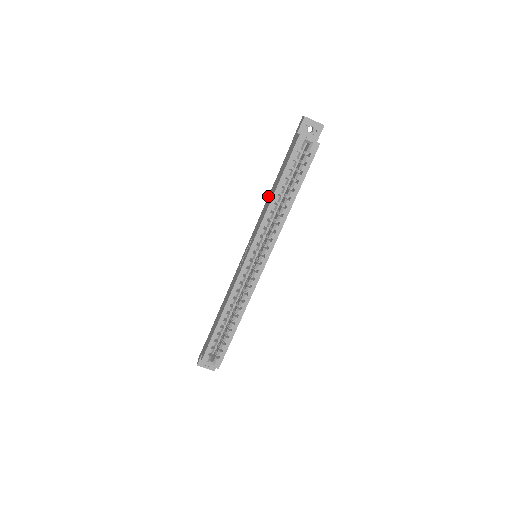
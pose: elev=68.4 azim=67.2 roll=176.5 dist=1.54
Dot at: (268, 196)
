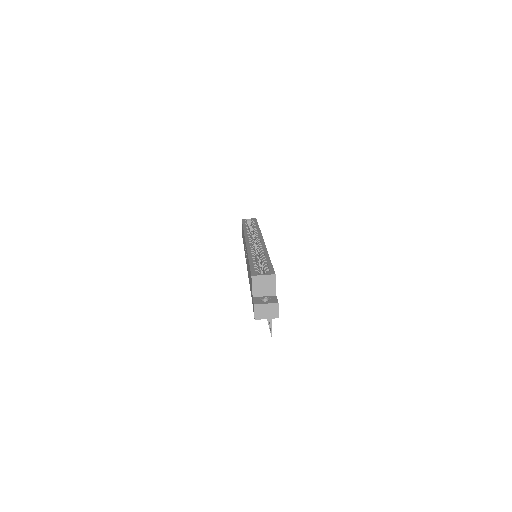
Dot at: occluded
